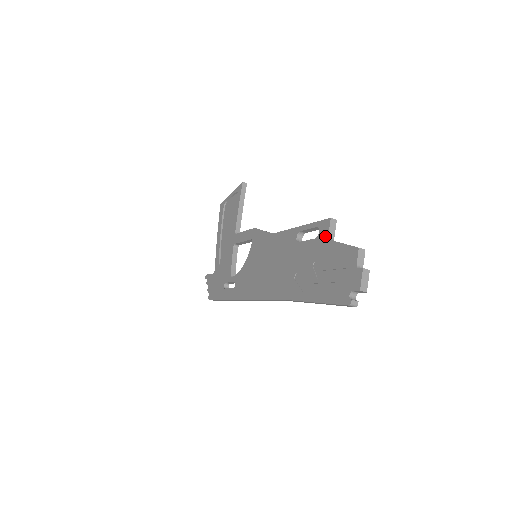
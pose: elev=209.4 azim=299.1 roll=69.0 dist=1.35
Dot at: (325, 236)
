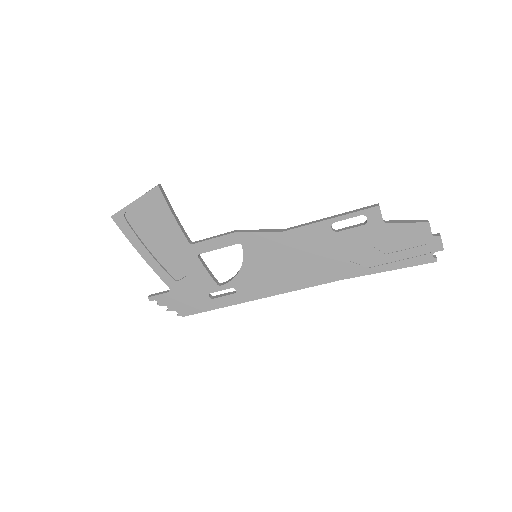
Dot at: (379, 221)
